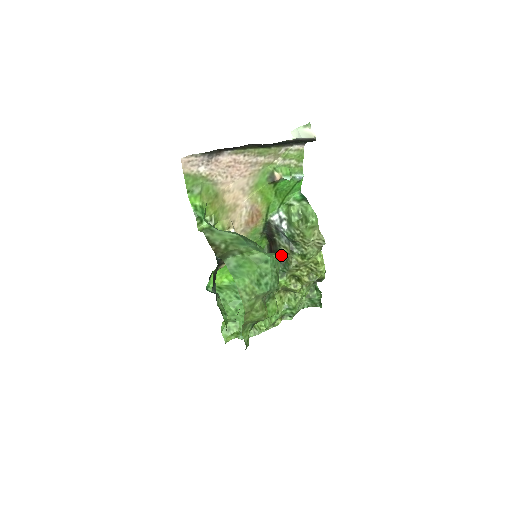
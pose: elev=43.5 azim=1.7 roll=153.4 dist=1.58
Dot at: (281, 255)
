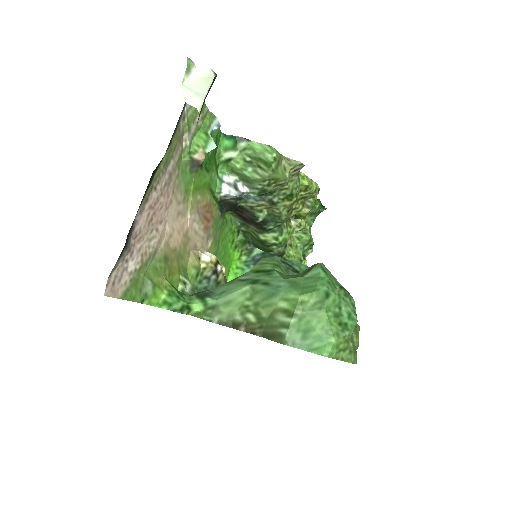
Dot at: (262, 216)
